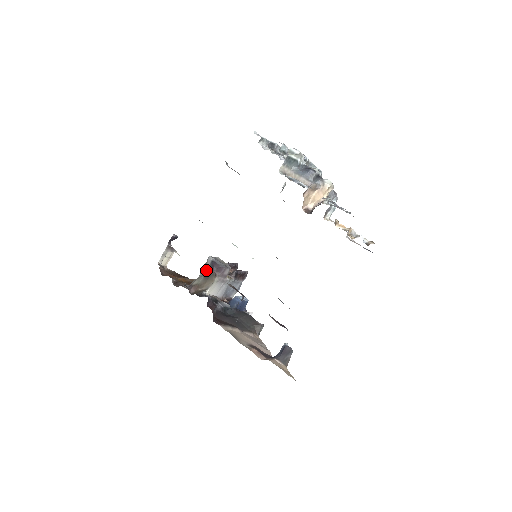
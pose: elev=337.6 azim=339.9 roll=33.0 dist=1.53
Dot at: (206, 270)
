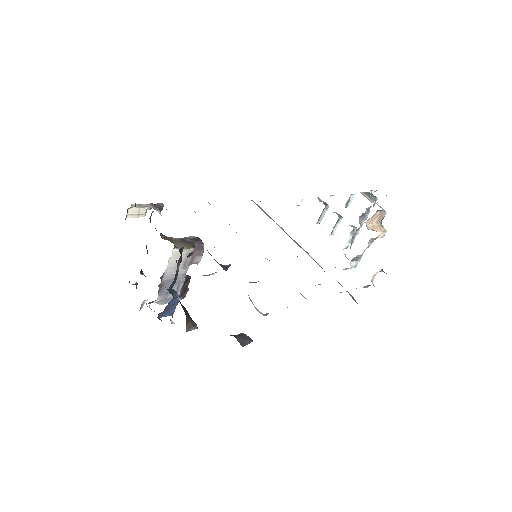
Dot at: (186, 238)
